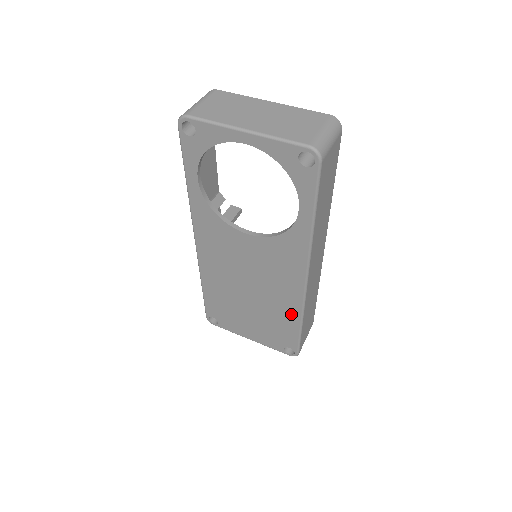
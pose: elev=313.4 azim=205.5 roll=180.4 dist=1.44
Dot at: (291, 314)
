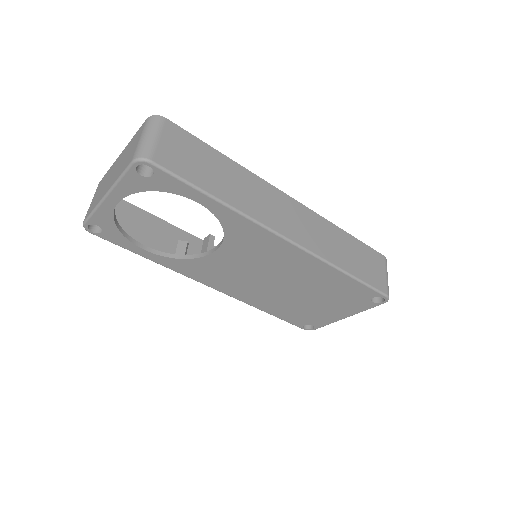
Dot at: (327, 273)
